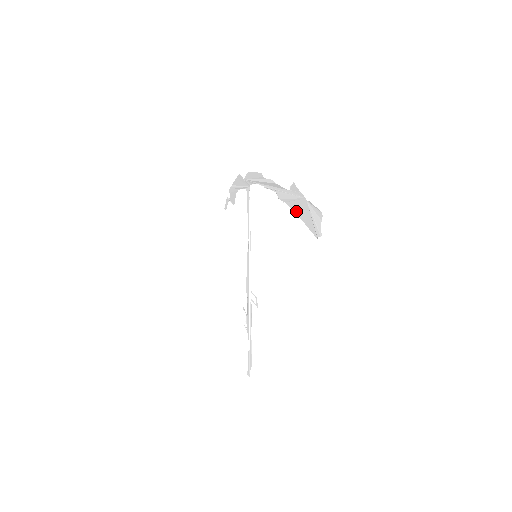
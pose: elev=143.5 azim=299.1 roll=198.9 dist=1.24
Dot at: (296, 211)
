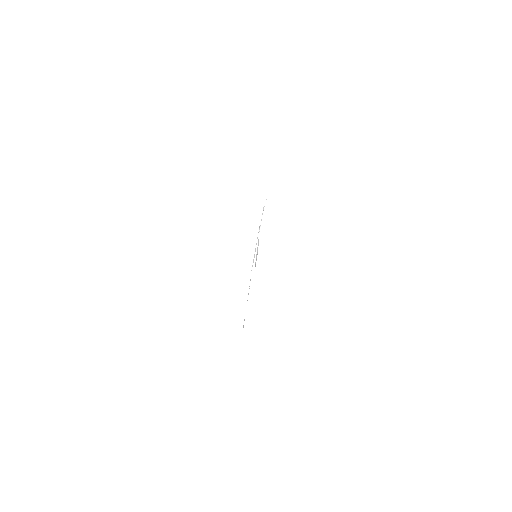
Dot at: occluded
